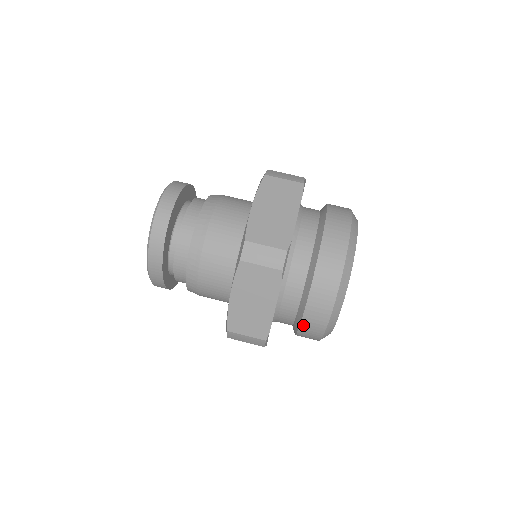
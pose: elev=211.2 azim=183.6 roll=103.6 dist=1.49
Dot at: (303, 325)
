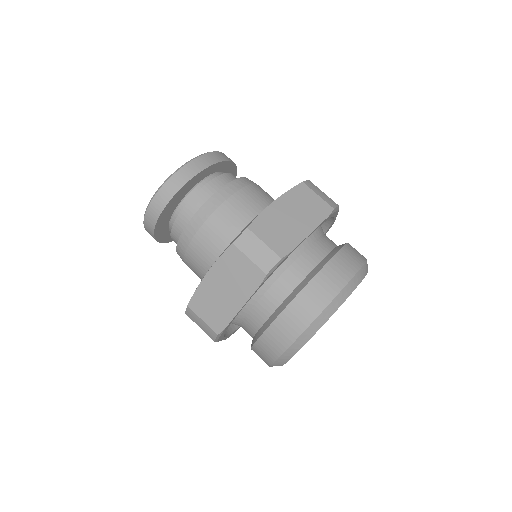
Dot at: occluded
